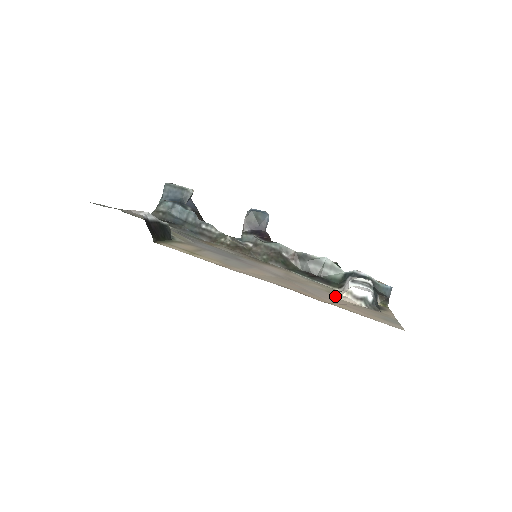
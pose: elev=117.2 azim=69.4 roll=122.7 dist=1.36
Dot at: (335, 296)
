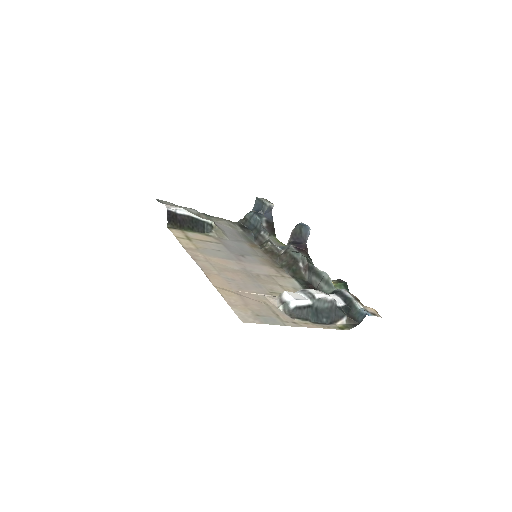
Dot at: (267, 295)
